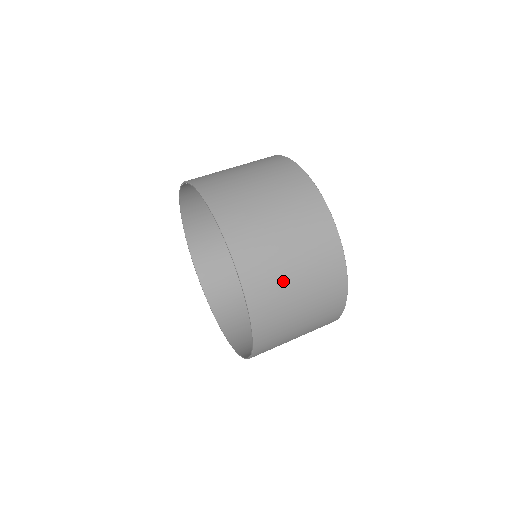
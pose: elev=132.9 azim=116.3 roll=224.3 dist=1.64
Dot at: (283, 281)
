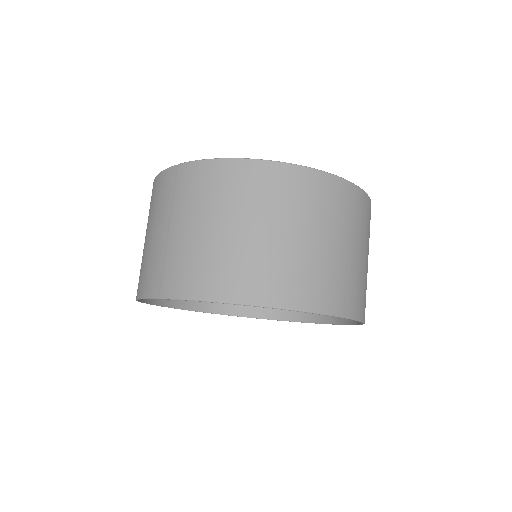
Dot at: (362, 273)
